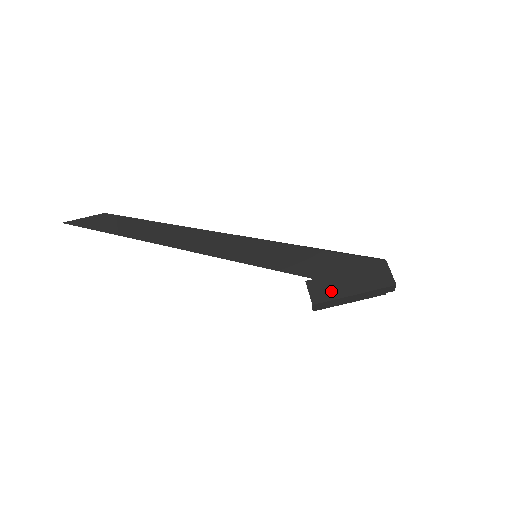
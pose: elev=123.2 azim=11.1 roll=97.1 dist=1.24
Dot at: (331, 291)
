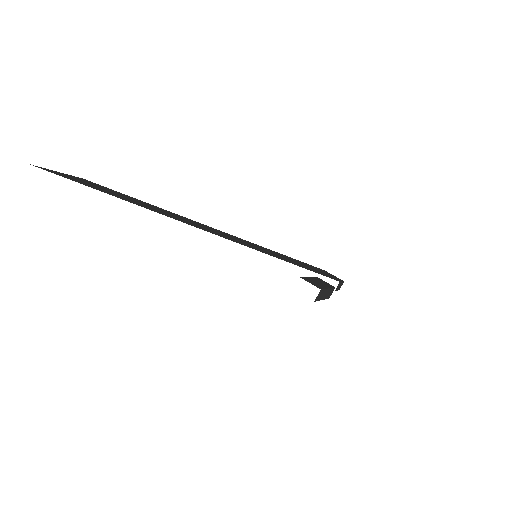
Dot at: (318, 284)
